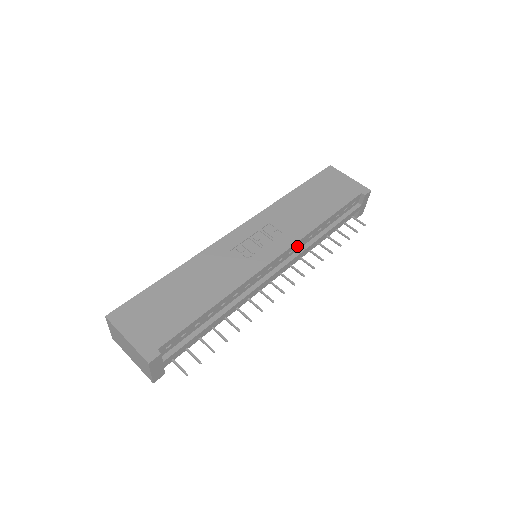
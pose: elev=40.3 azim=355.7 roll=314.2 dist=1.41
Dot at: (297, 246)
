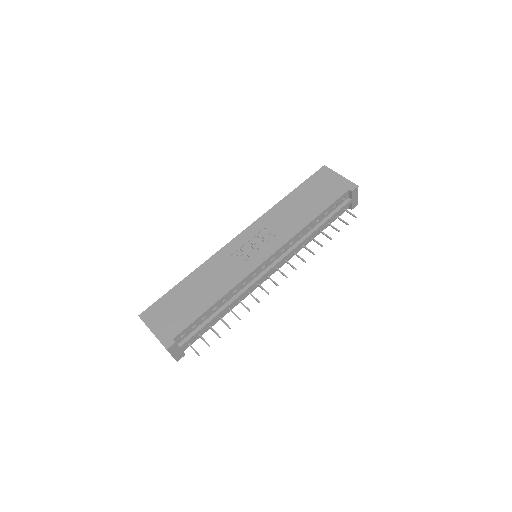
Dot at: (288, 245)
